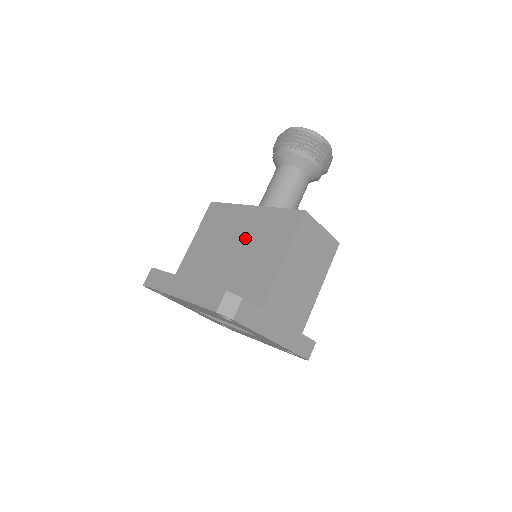
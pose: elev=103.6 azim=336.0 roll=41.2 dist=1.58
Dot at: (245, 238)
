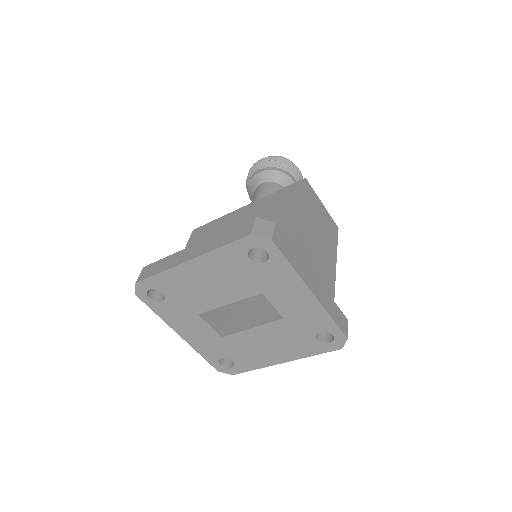
Dot at: occluded
